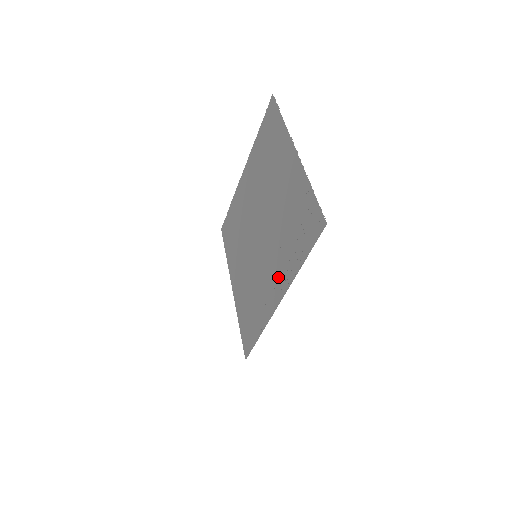
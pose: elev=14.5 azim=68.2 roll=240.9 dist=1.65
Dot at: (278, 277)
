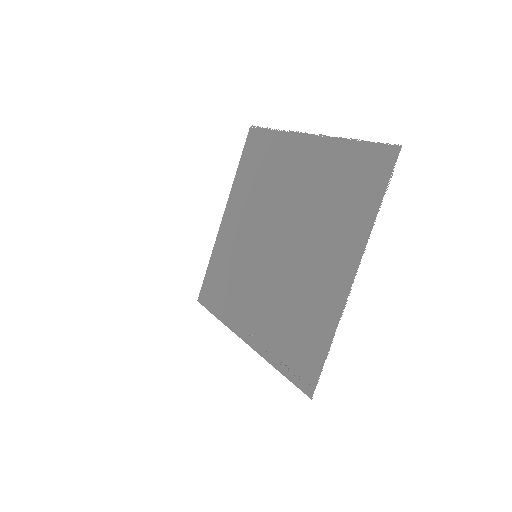
Dot at: (256, 324)
